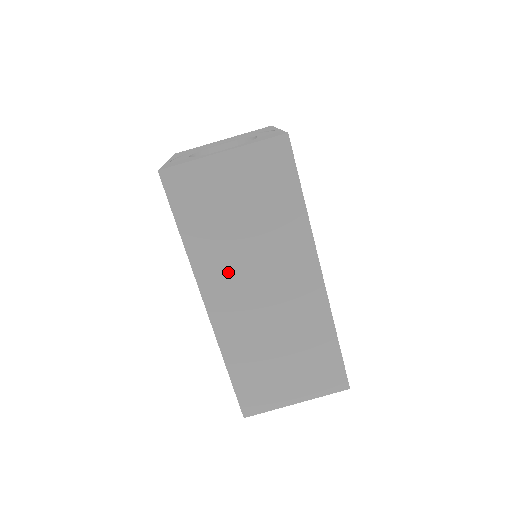
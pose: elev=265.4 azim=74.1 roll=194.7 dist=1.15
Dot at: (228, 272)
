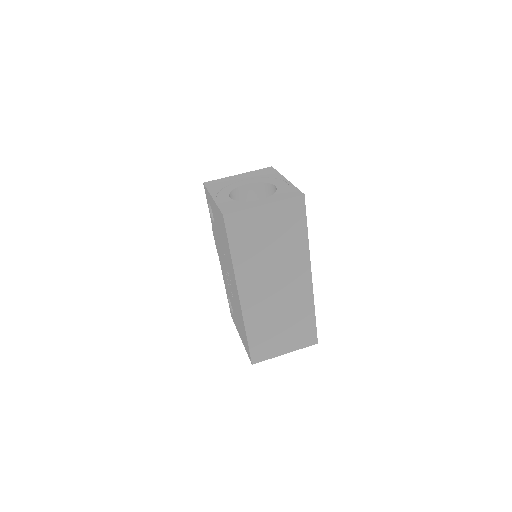
Dot at: (256, 276)
